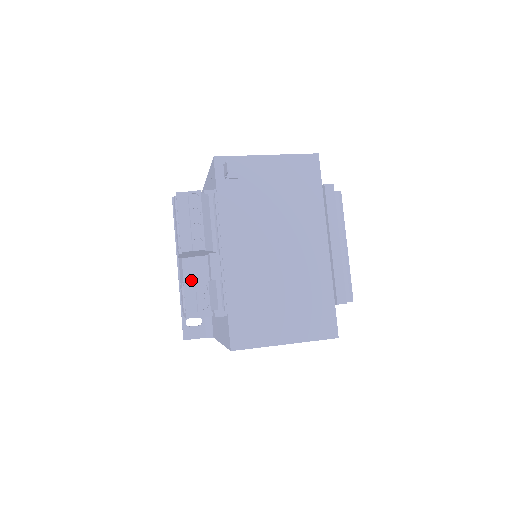
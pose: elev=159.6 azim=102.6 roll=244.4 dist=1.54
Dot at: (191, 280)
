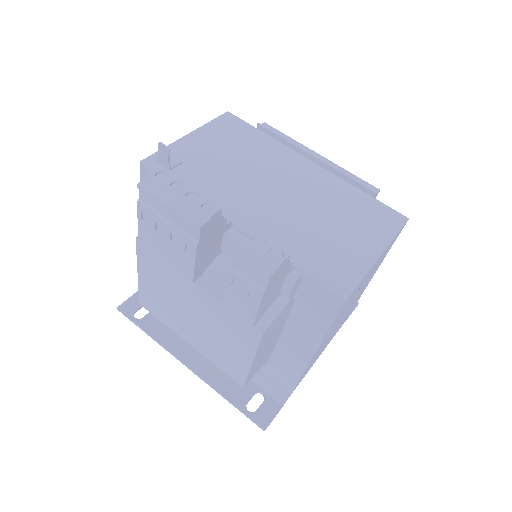
Dot at: occluded
